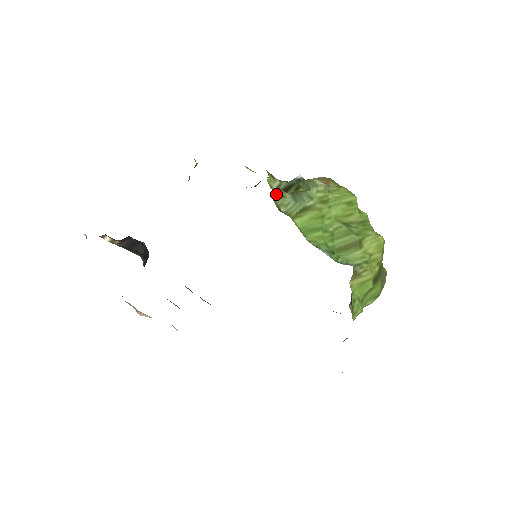
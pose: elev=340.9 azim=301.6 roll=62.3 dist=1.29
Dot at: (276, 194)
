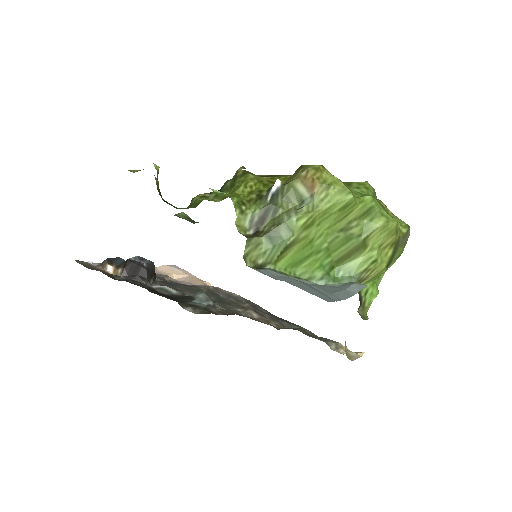
Dot at: (248, 249)
